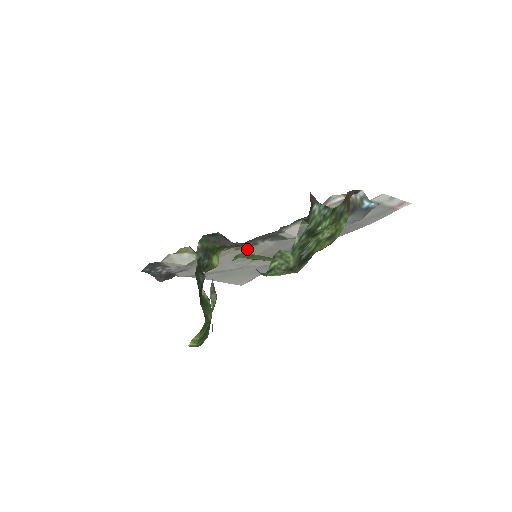
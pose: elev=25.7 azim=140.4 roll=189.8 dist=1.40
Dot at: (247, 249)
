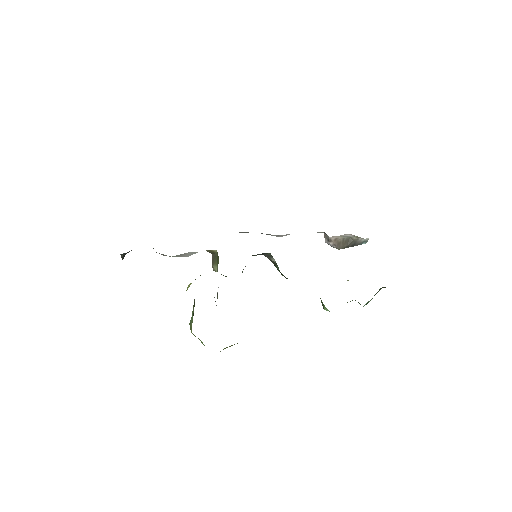
Dot at: occluded
